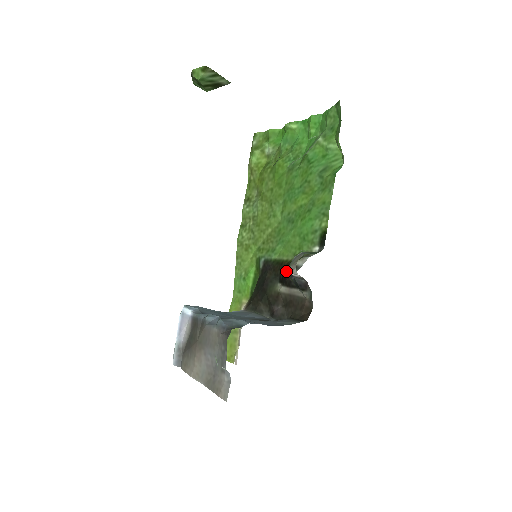
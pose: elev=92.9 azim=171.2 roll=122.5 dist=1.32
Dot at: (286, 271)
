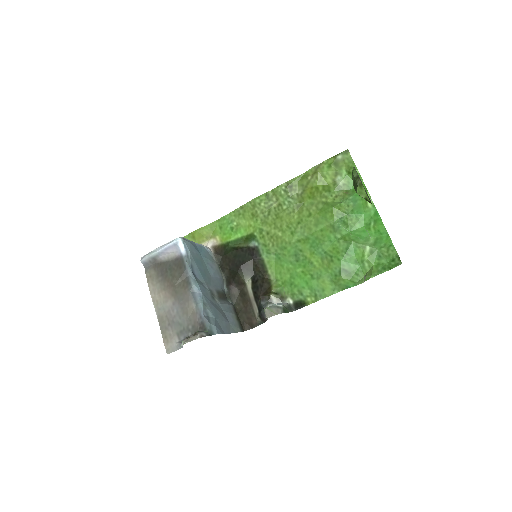
Dot at: (262, 285)
